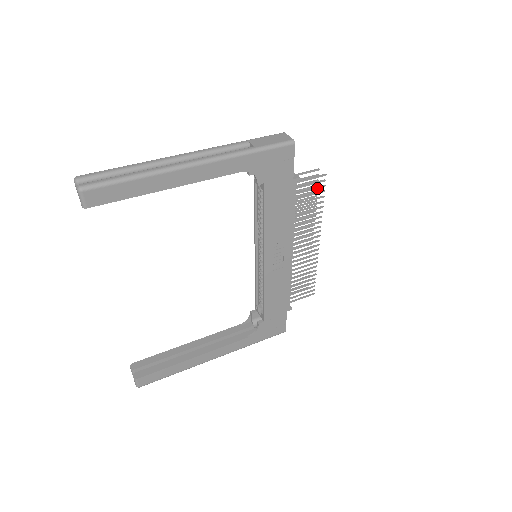
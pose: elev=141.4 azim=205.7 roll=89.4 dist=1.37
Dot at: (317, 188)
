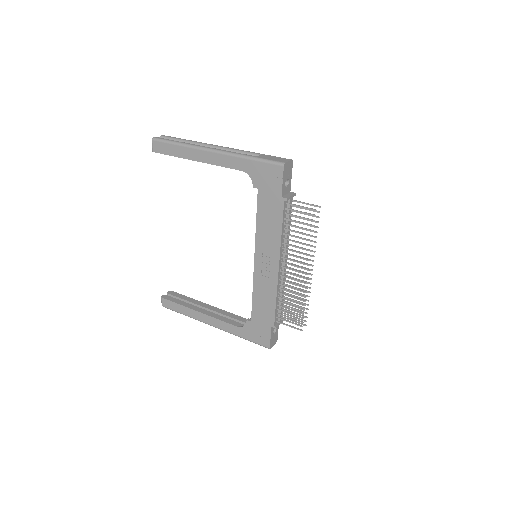
Dot at: (307, 219)
